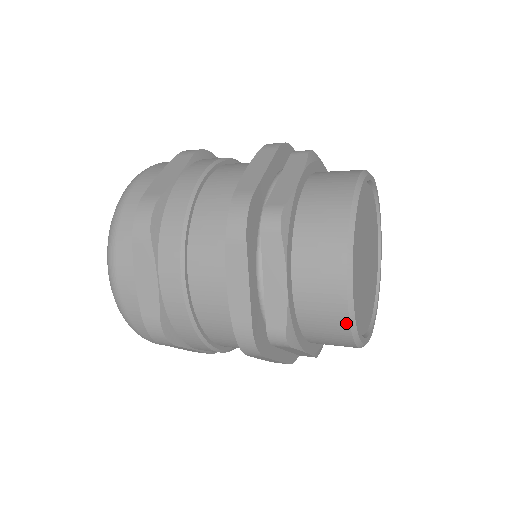
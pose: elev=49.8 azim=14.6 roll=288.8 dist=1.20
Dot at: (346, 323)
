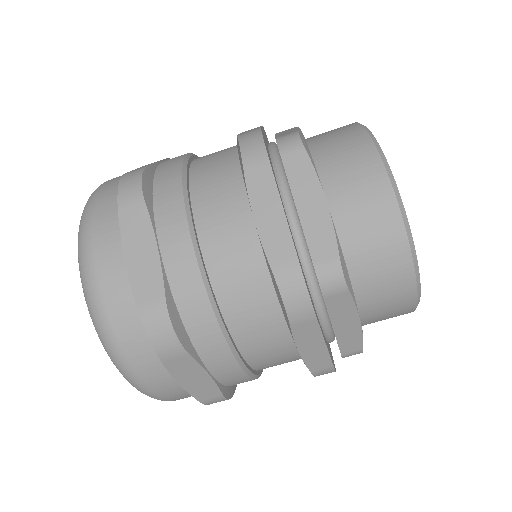
Dot at: (410, 312)
